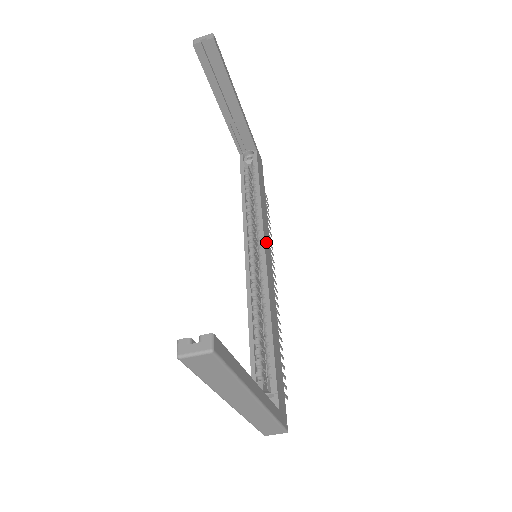
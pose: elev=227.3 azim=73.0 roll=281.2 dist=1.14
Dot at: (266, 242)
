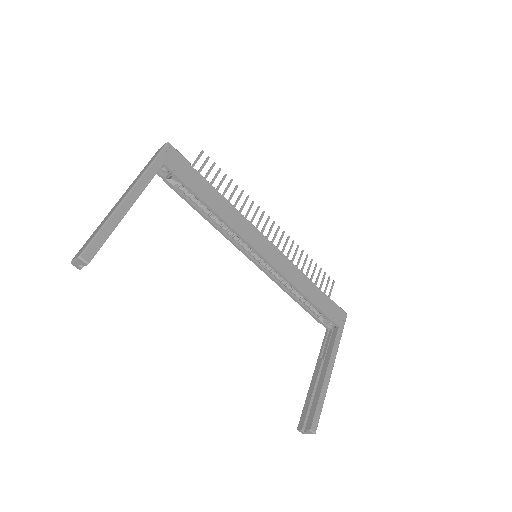
Dot at: (252, 239)
